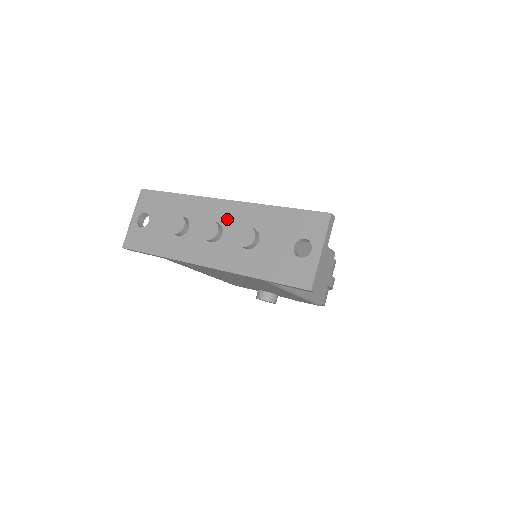
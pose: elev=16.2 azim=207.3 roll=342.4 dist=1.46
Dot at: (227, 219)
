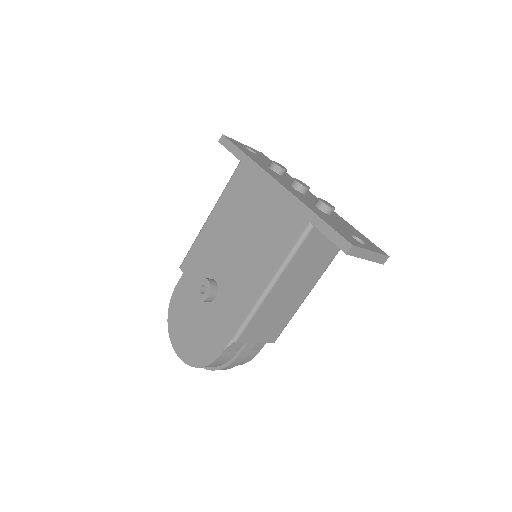
Dot at: (313, 198)
